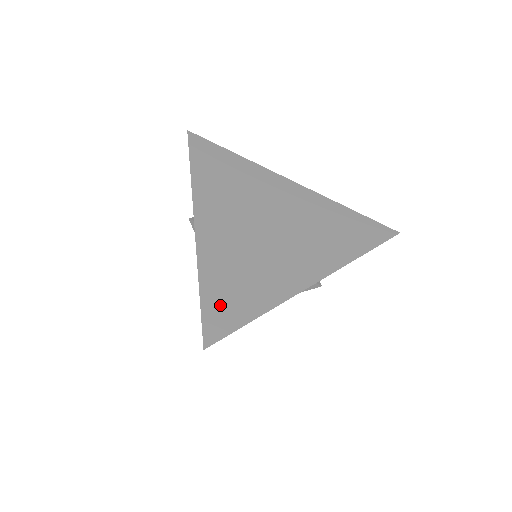
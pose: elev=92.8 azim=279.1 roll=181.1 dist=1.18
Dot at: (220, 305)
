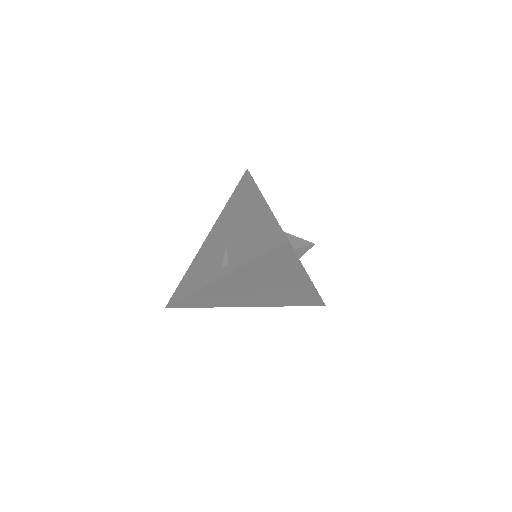
Dot at: (189, 302)
